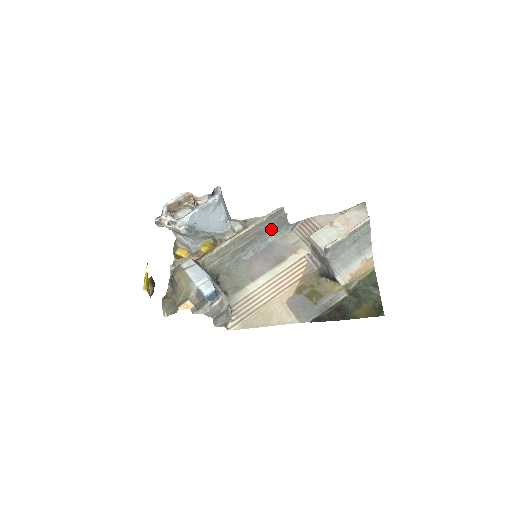
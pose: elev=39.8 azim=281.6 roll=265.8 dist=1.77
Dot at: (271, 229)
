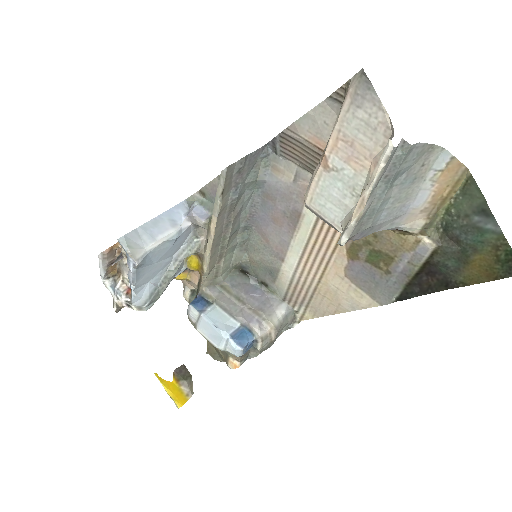
Dot at: (244, 183)
